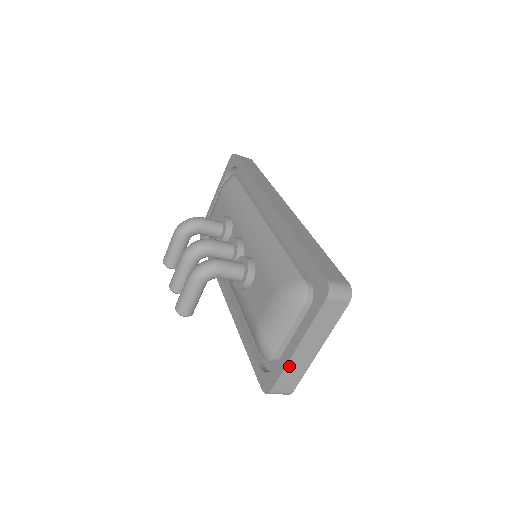
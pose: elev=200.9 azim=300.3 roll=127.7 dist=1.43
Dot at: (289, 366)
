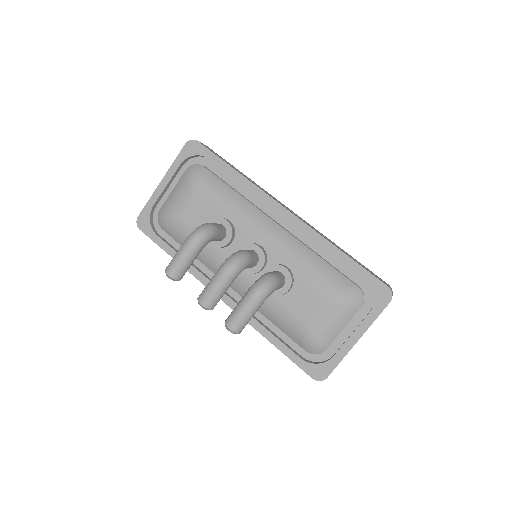
Dot at: (345, 355)
